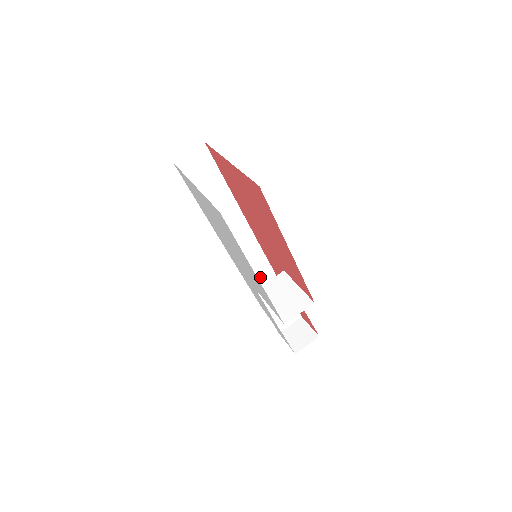
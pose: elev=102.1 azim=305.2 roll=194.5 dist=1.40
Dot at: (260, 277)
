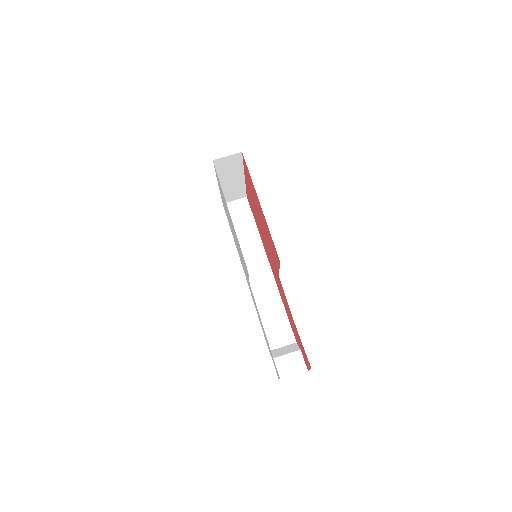
Dot at: (273, 319)
